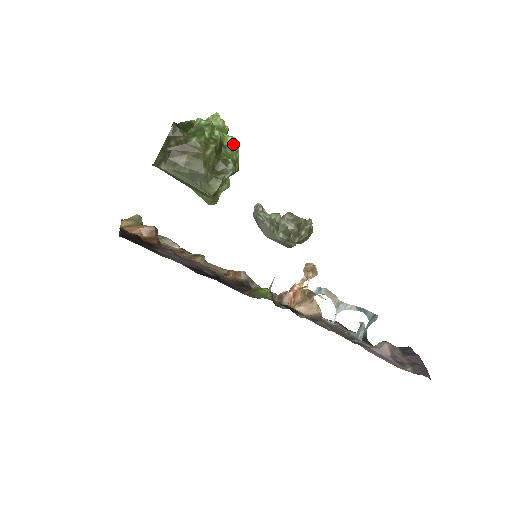
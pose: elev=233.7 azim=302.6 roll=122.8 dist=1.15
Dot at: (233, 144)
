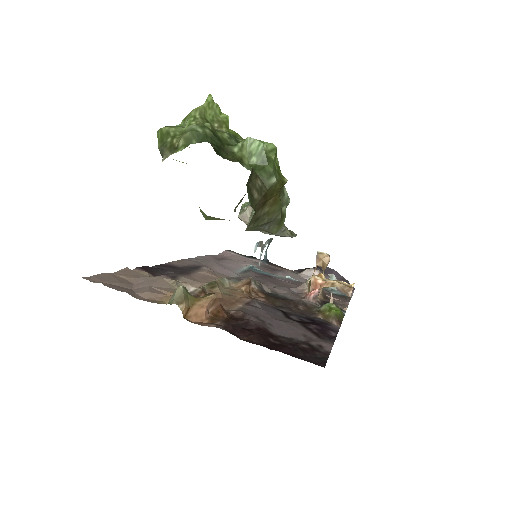
Dot at: occluded
